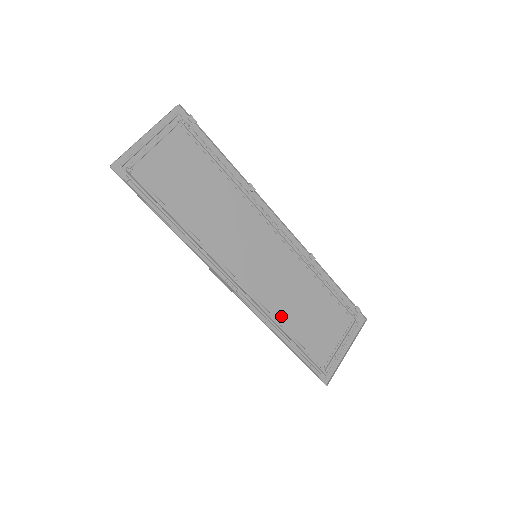
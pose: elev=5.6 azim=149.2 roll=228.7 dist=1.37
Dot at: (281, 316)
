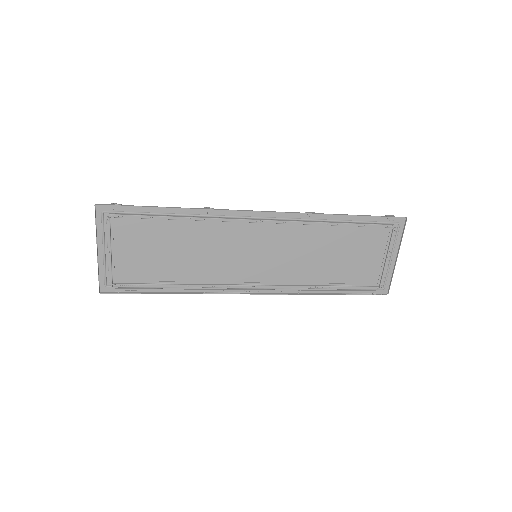
Dot at: (311, 279)
